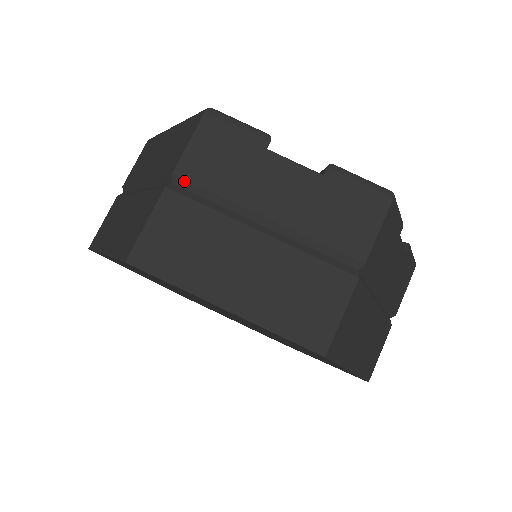
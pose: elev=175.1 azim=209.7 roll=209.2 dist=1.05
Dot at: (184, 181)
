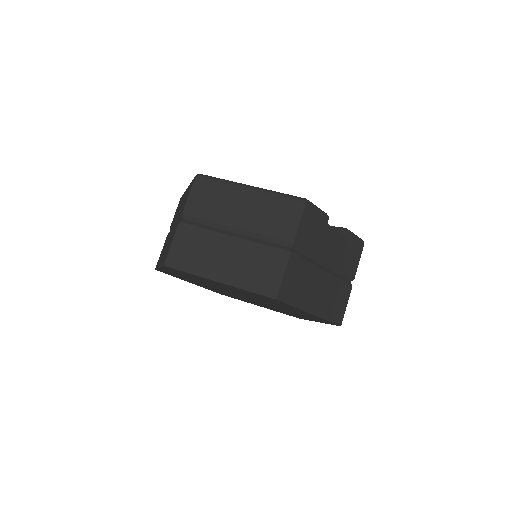
Dot at: (297, 247)
